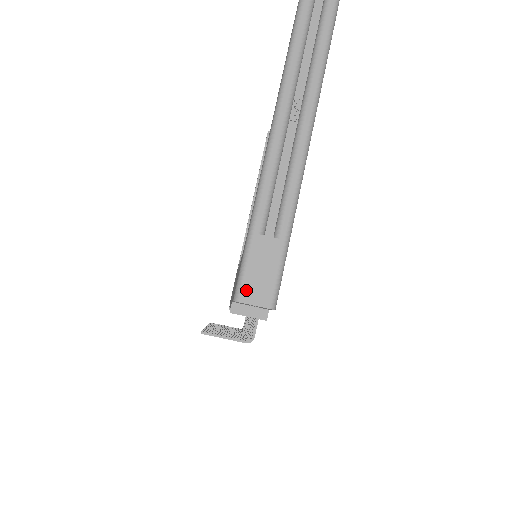
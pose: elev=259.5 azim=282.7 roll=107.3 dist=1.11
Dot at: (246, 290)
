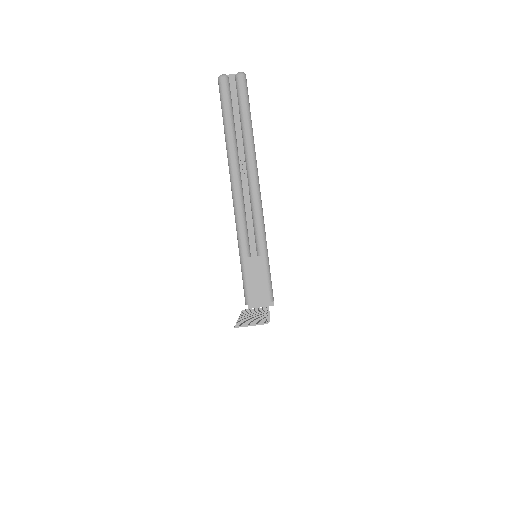
Dot at: (251, 295)
